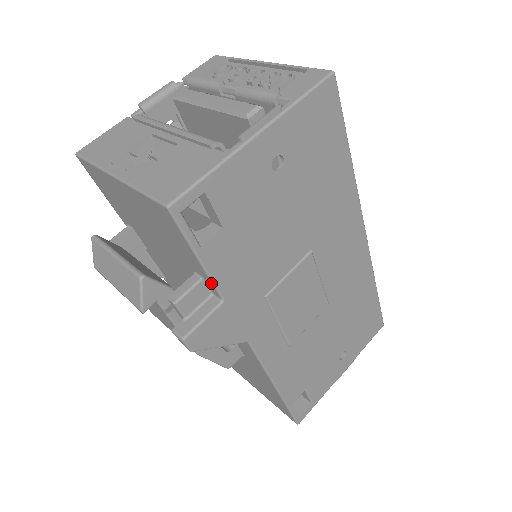
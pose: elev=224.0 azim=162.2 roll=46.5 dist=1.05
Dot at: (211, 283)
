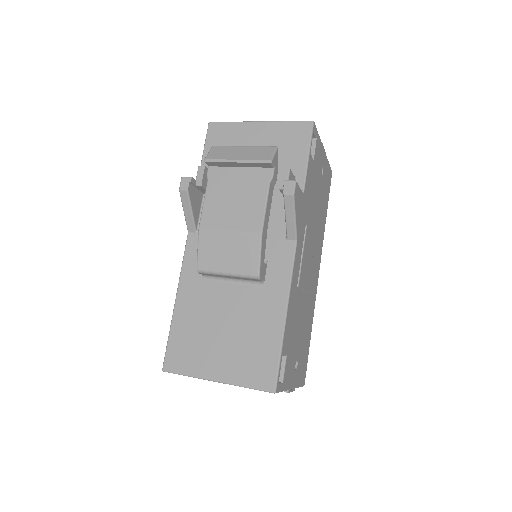
Dot at: (304, 177)
